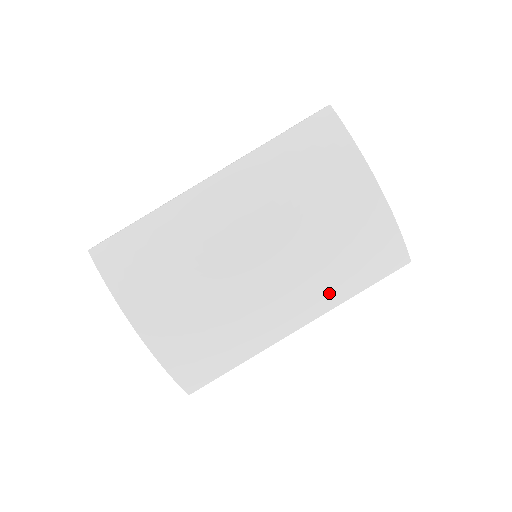
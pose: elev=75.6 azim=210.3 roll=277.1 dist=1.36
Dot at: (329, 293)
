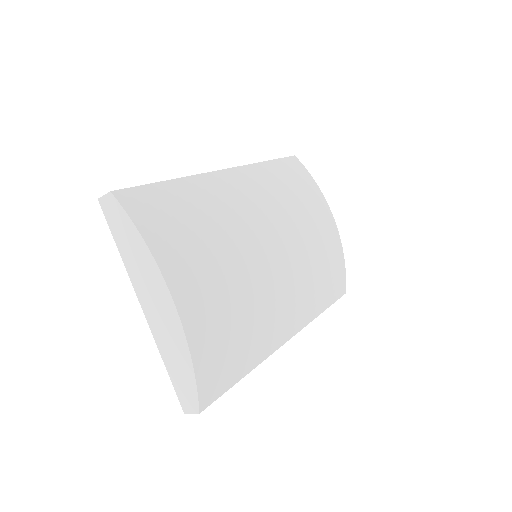
Dot at: (310, 303)
